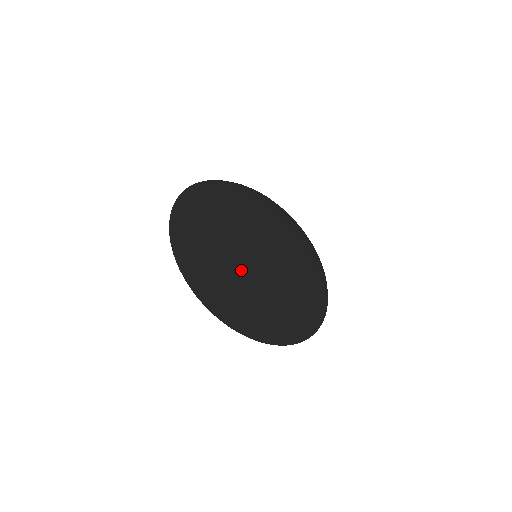
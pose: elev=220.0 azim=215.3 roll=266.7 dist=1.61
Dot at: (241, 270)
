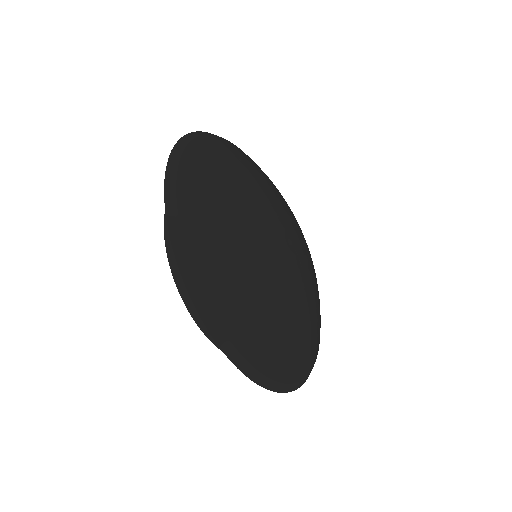
Dot at: (295, 320)
